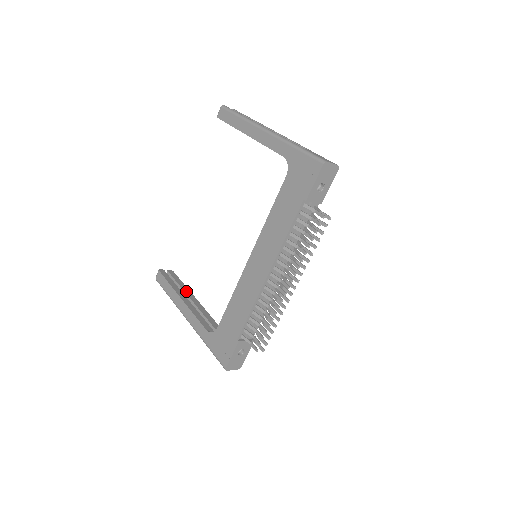
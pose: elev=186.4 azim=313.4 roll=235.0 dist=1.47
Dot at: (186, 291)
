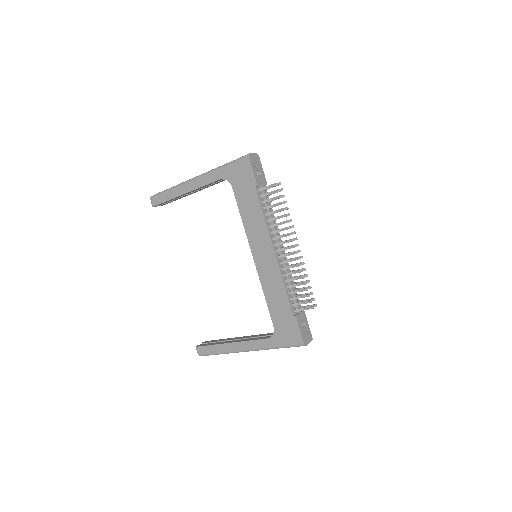
Dot at: (228, 339)
